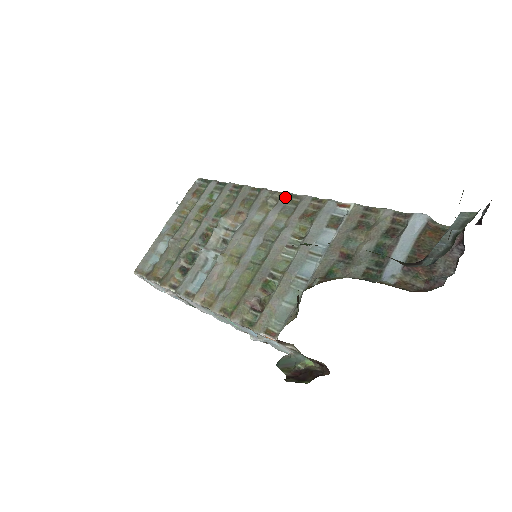
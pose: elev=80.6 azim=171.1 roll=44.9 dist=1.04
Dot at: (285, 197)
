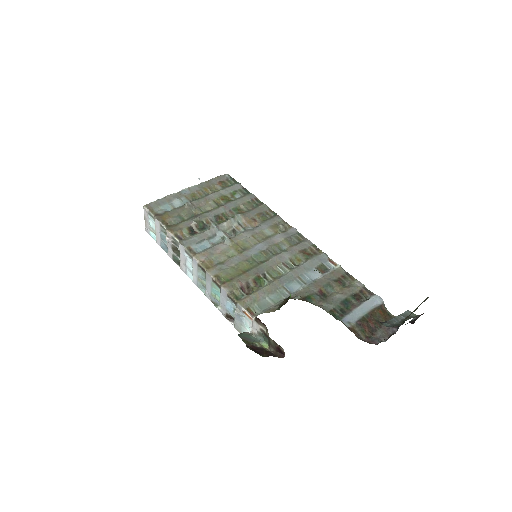
Dot at: (293, 231)
